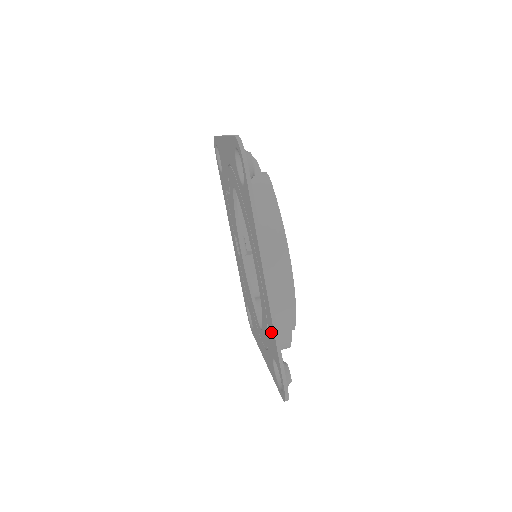
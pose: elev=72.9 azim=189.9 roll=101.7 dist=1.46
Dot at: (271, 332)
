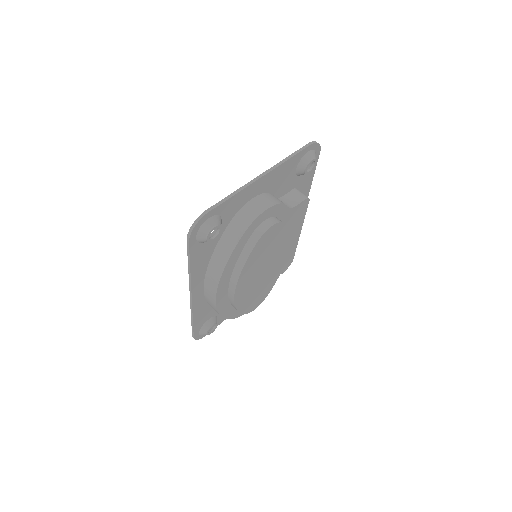
Dot at: occluded
